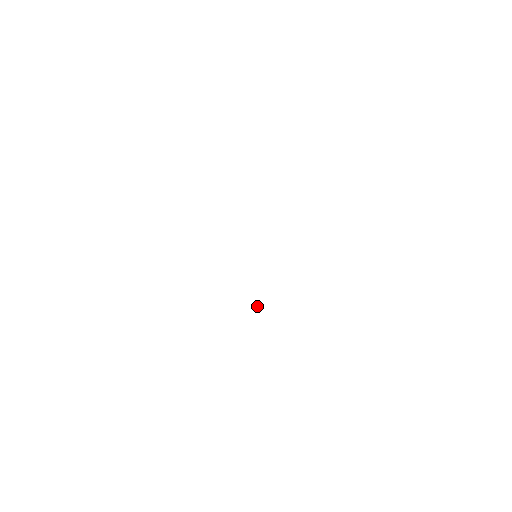
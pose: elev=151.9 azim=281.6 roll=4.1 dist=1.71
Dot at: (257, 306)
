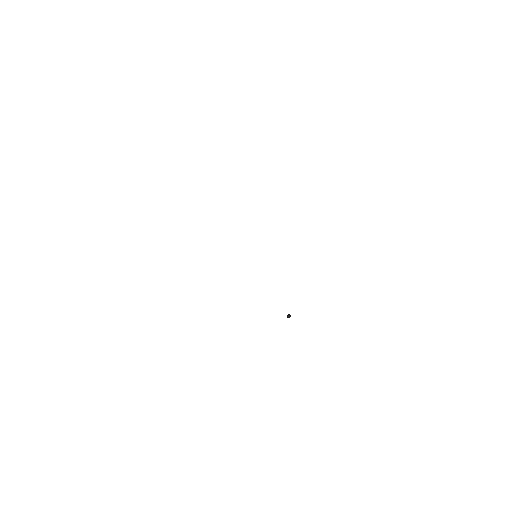
Dot at: (288, 314)
